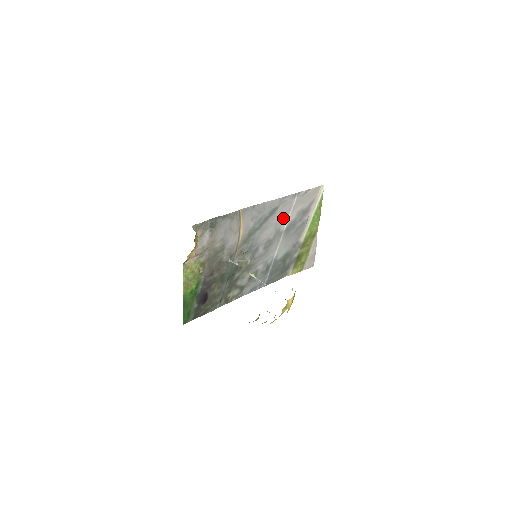
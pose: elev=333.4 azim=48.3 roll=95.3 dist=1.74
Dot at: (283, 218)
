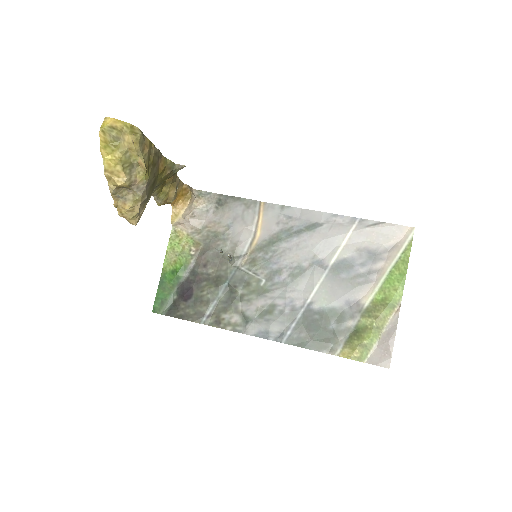
Dot at: (330, 246)
